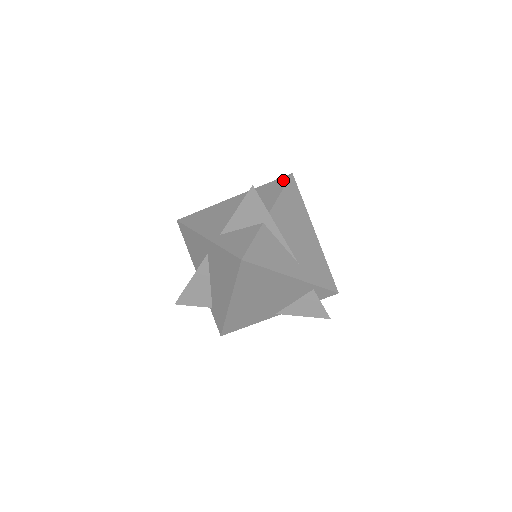
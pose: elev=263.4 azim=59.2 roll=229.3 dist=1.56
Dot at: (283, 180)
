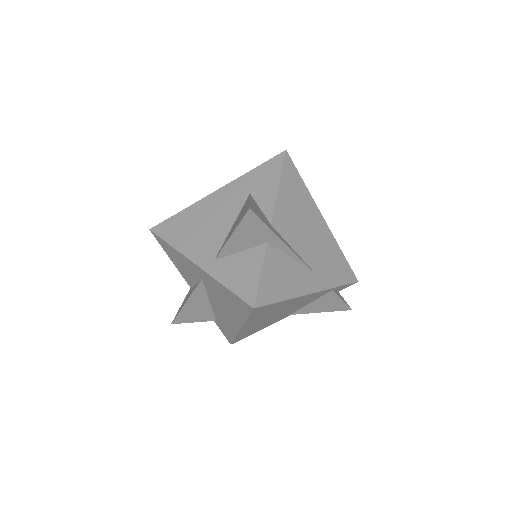
Dot at: (276, 163)
